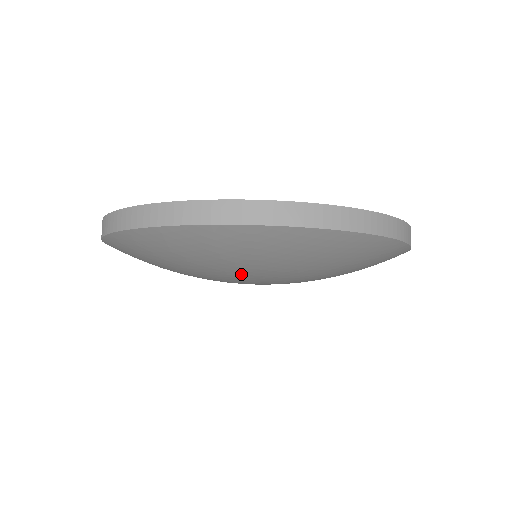
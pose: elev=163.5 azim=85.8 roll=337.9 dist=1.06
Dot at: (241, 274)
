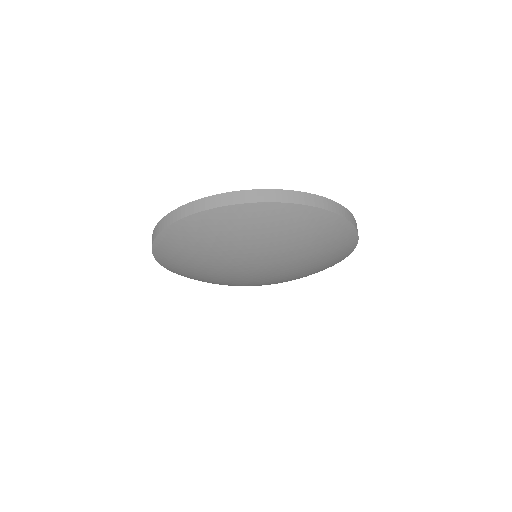
Dot at: (227, 259)
